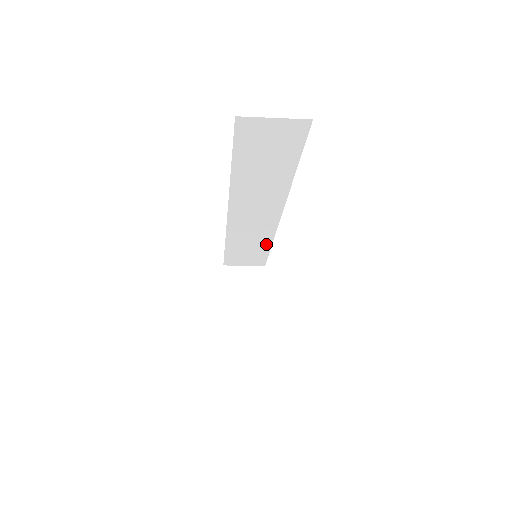
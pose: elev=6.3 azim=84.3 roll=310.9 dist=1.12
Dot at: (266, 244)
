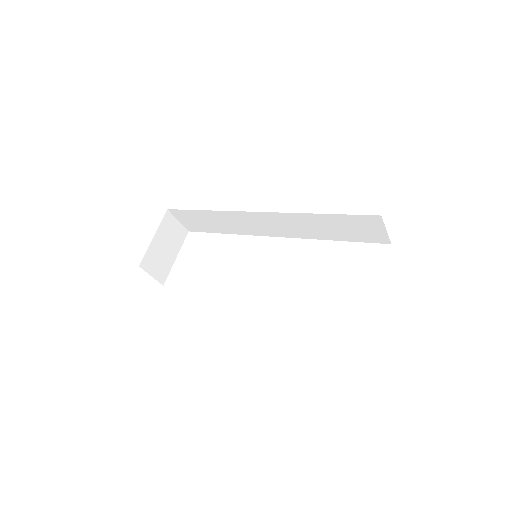
Dot at: (226, 231)
